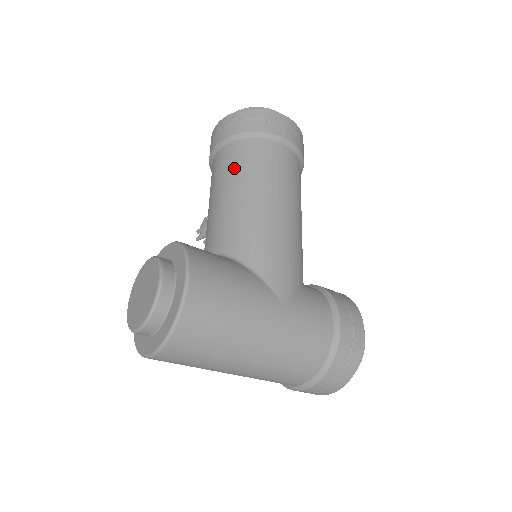
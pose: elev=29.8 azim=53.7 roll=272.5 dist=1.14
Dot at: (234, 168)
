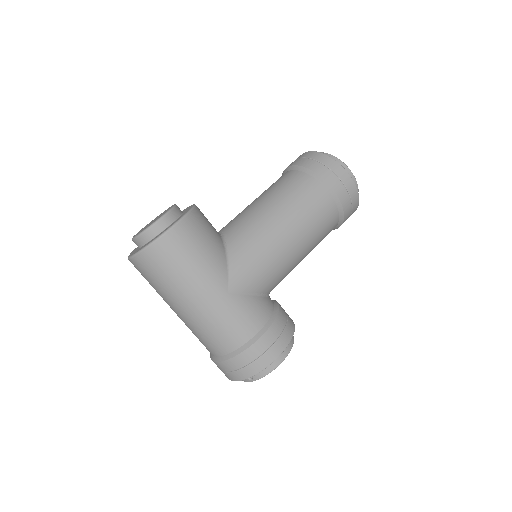
Dot at: (281, 187)
